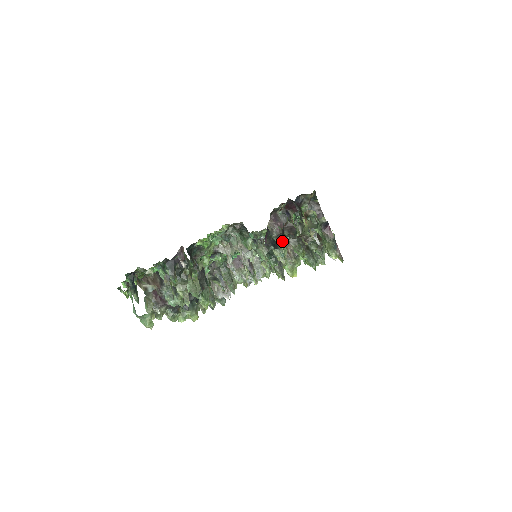
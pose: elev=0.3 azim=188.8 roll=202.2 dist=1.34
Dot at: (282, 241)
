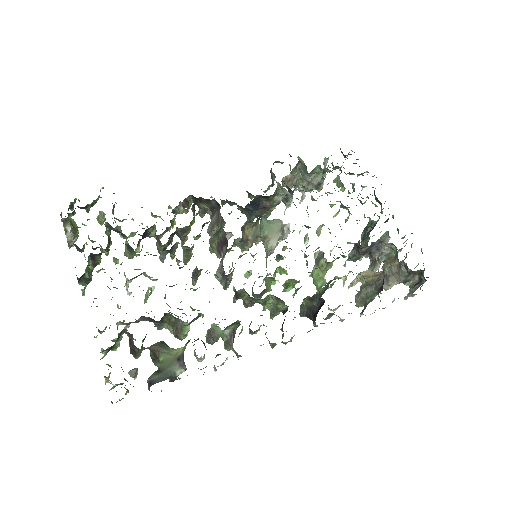
Dot at: (110, 349)
